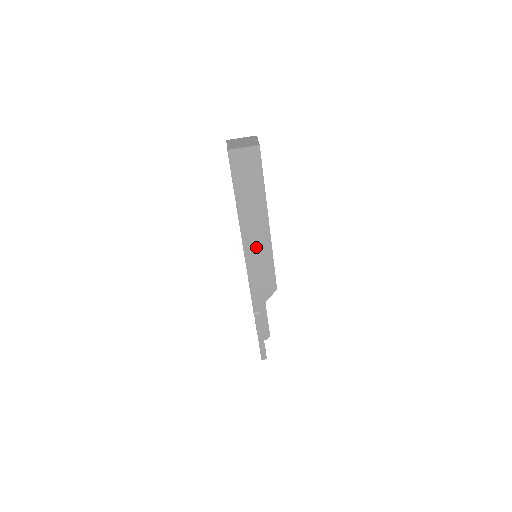
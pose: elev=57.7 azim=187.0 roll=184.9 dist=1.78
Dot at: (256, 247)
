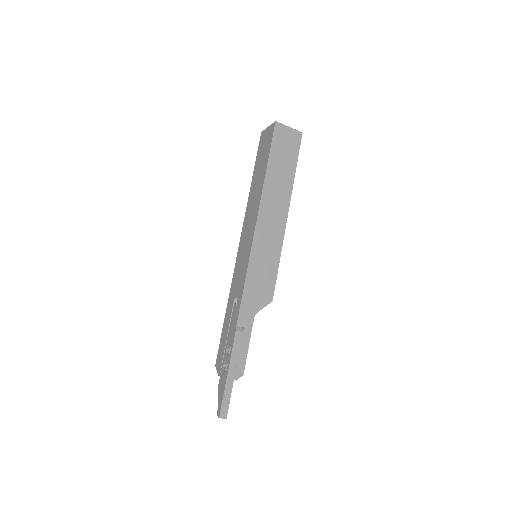
Dot at: (268, 234)
